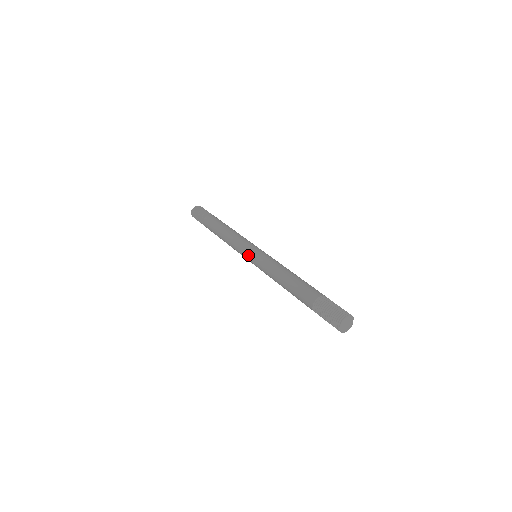
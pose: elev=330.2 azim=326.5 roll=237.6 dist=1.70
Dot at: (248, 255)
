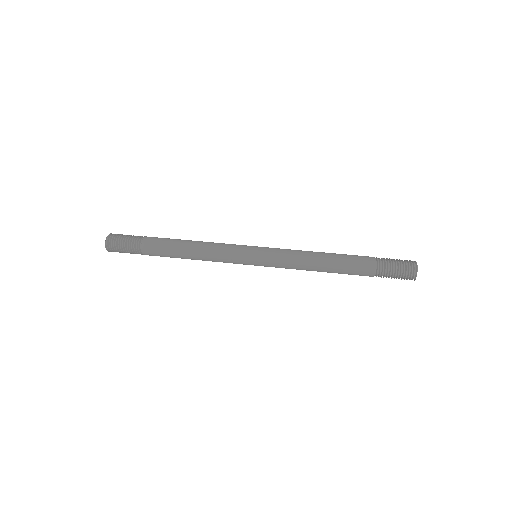
Dot at: (252, 255)
